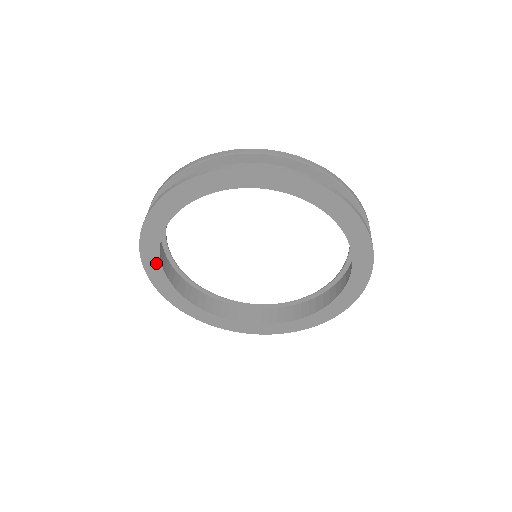
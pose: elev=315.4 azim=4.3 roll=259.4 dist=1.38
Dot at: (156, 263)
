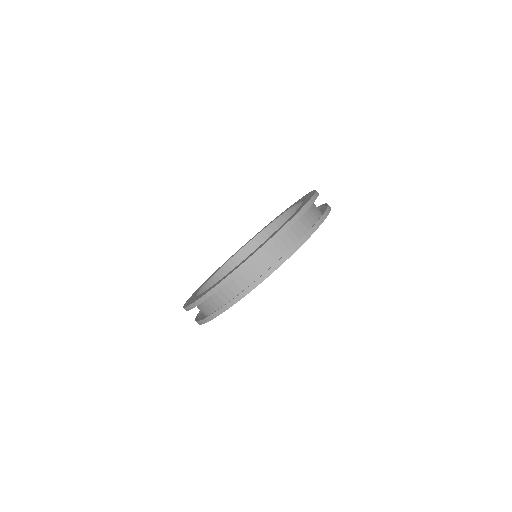
Dot at: occluded
